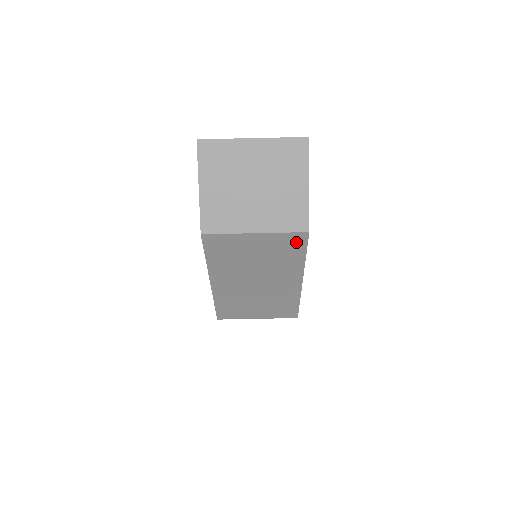
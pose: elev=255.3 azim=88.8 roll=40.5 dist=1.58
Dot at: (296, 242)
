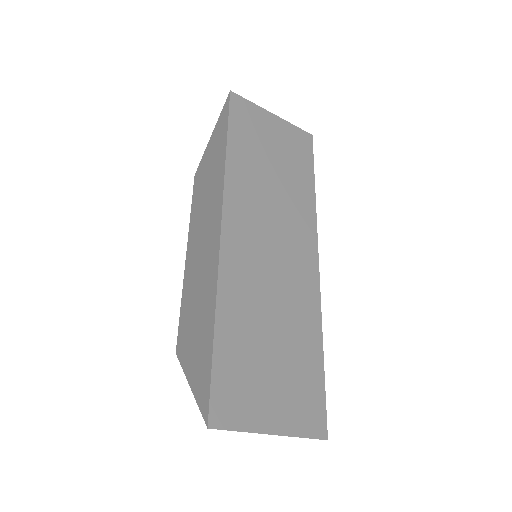
Dot at: occluded
